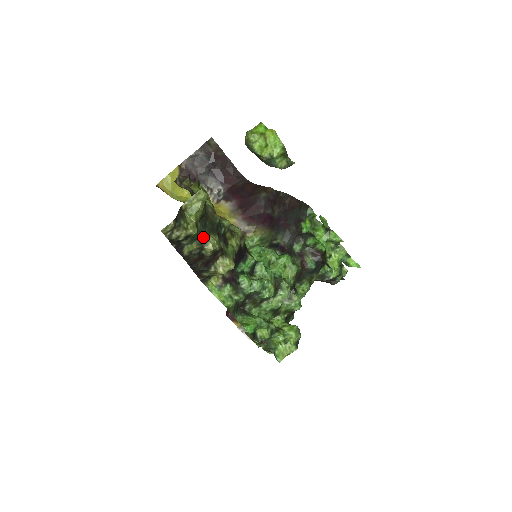
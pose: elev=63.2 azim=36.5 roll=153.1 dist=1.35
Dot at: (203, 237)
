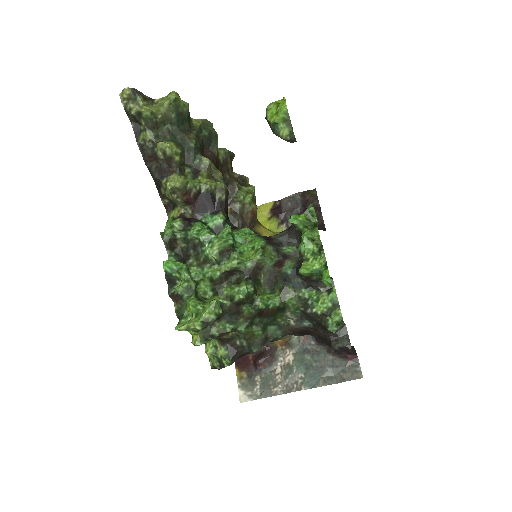
Dot at: (163, 139)
